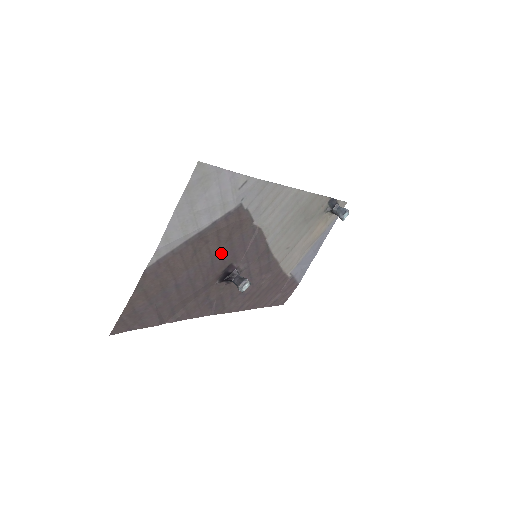
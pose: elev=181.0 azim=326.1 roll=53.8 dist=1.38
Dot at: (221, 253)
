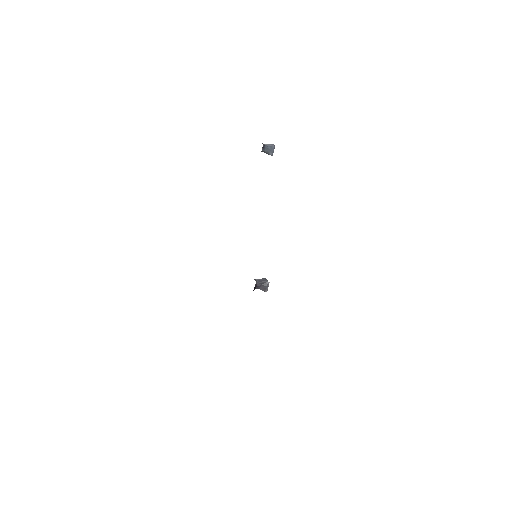
Dot at: occluded
